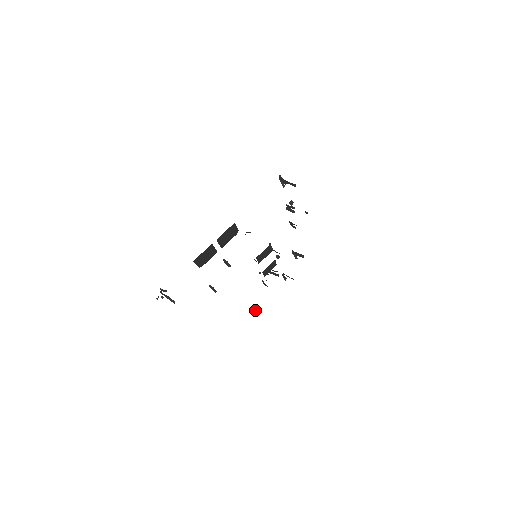
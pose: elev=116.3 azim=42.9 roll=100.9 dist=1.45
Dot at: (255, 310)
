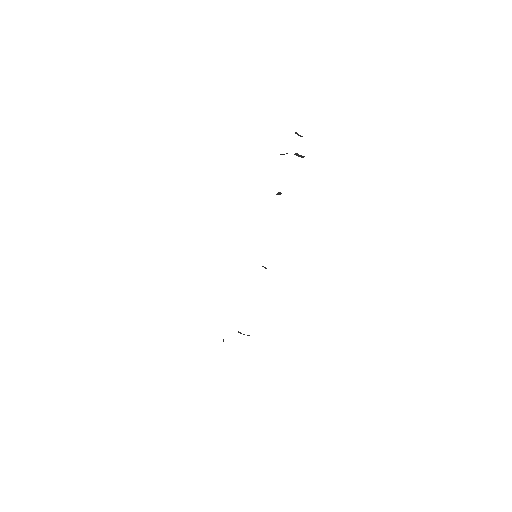
Dot at: occluded
